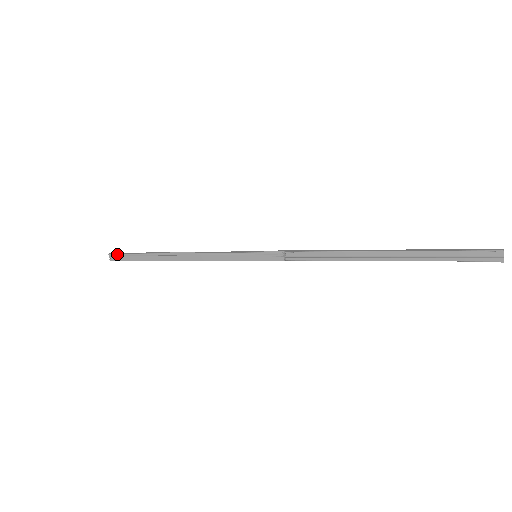
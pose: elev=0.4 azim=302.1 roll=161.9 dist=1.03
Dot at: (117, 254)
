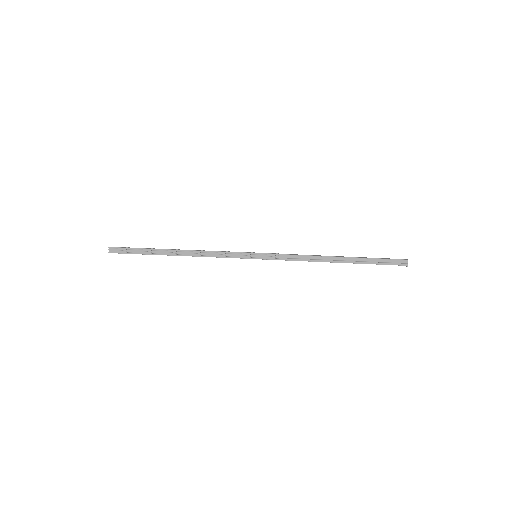
Dot at: (120, 248)
